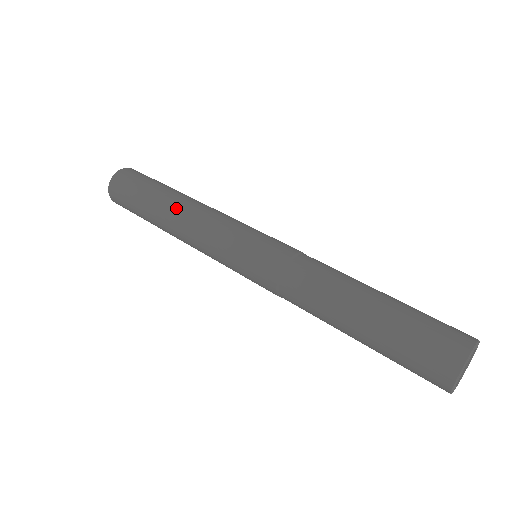
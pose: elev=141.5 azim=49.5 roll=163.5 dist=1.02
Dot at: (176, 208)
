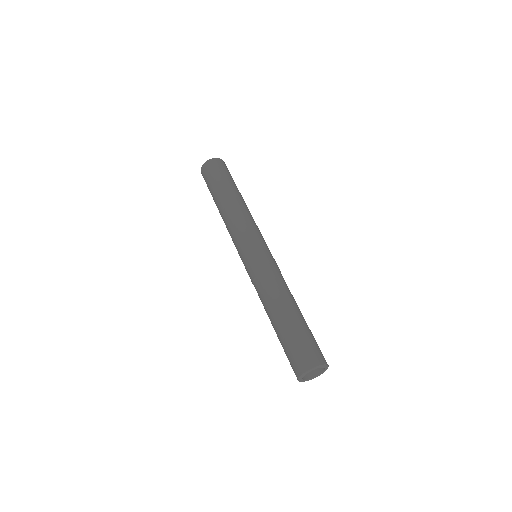
Dot at: (235, 201)
